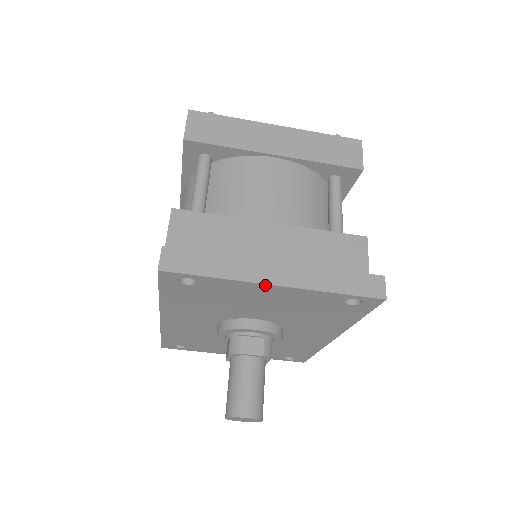
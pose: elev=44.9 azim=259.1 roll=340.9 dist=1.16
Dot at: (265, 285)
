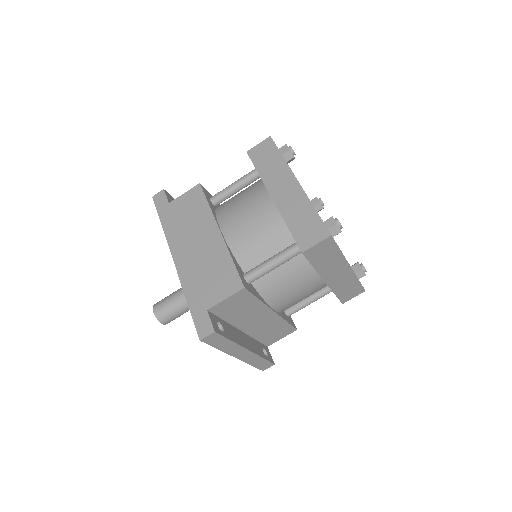
Dot at: (232, 355)
